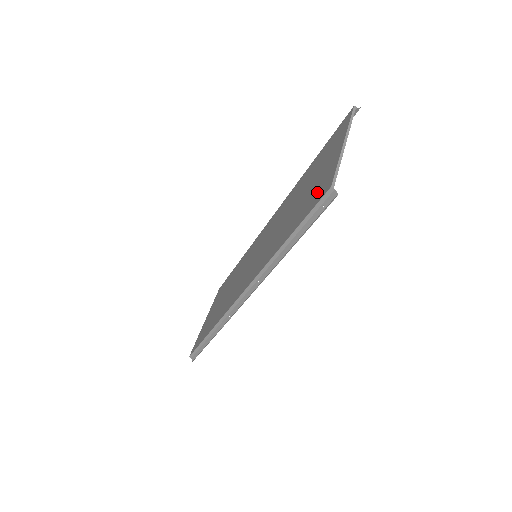
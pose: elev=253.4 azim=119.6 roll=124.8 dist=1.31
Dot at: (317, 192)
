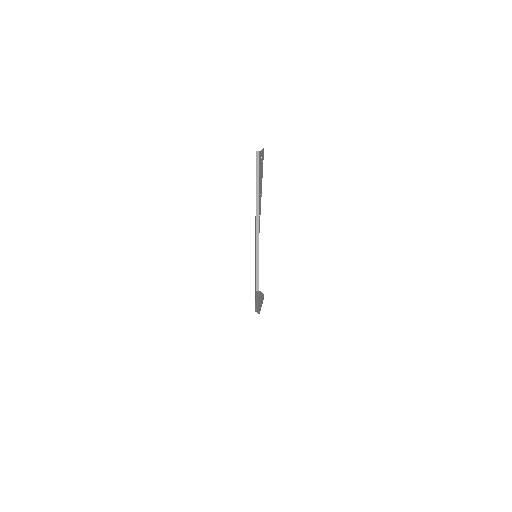
Dot at: occluded
